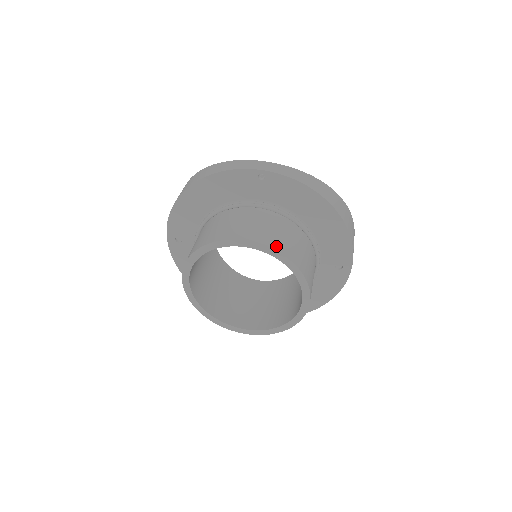
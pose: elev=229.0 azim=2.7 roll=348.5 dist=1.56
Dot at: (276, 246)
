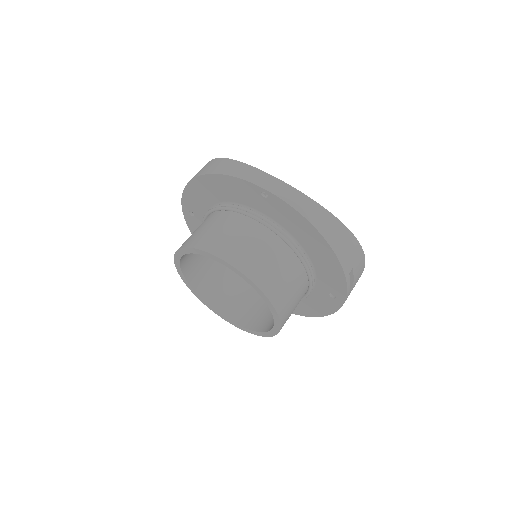
Dot at: (253, 274)
